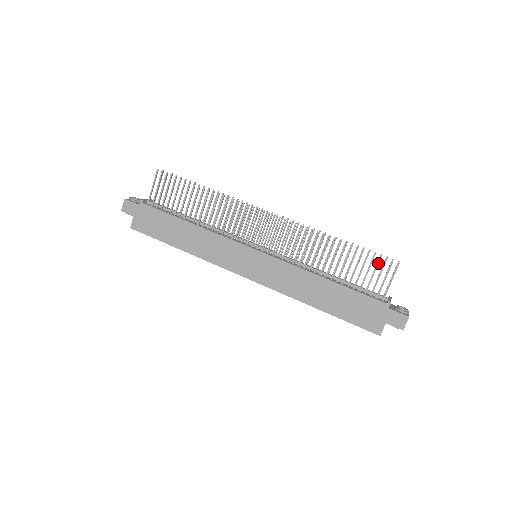
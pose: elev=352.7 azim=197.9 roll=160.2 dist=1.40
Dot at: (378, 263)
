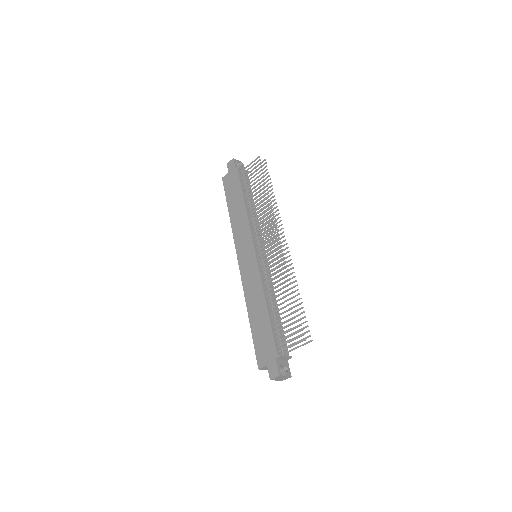
Dot at: (297, 327)
